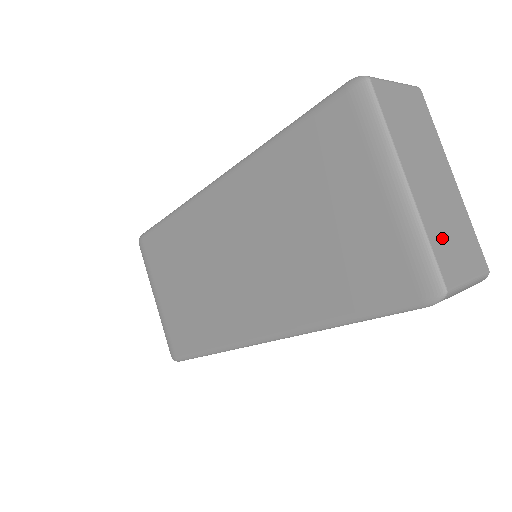
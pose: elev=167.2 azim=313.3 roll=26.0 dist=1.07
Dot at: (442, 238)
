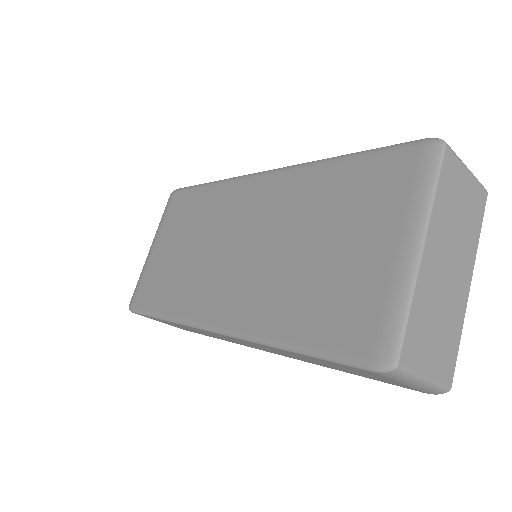
Dot at: (424, 320)
